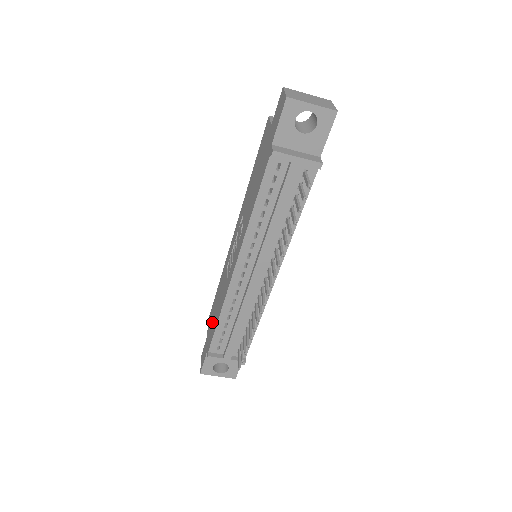
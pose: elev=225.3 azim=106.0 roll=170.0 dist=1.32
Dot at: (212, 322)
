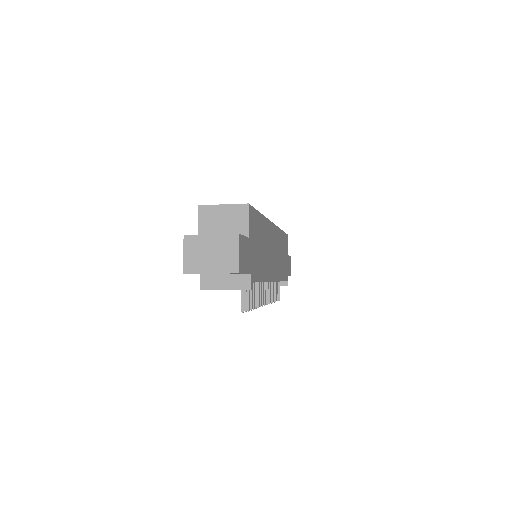
Dot at: occluded
